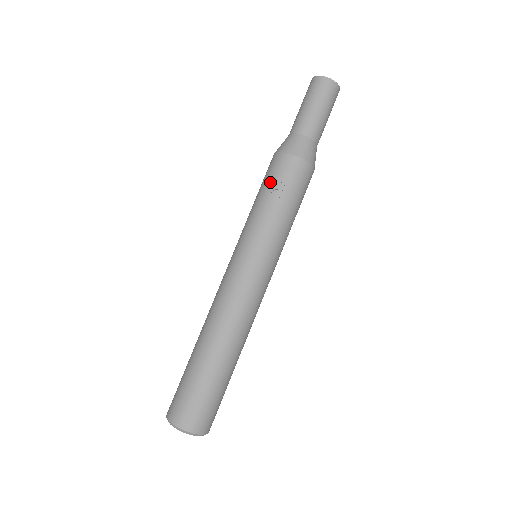
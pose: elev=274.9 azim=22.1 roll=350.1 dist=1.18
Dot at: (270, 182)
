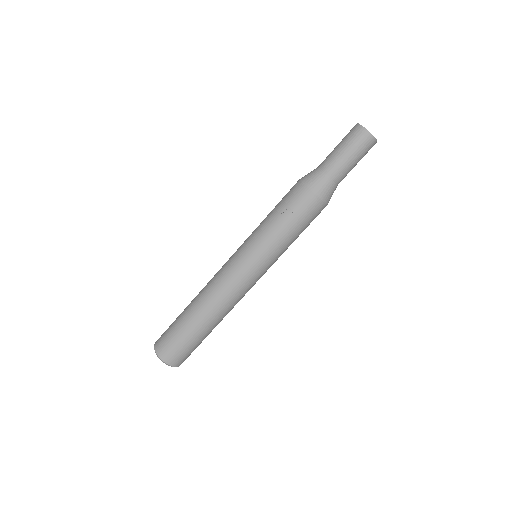
Dot at: (284, 204)
